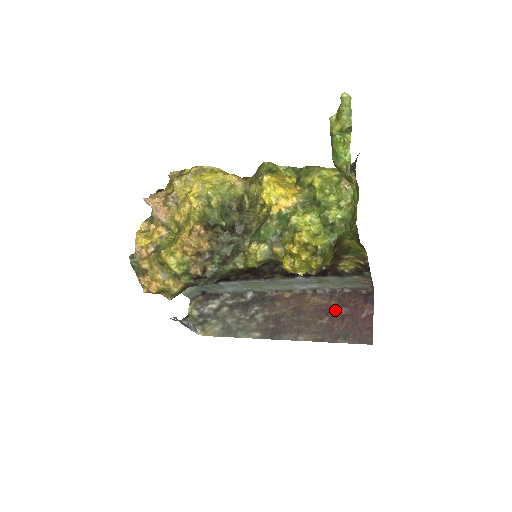
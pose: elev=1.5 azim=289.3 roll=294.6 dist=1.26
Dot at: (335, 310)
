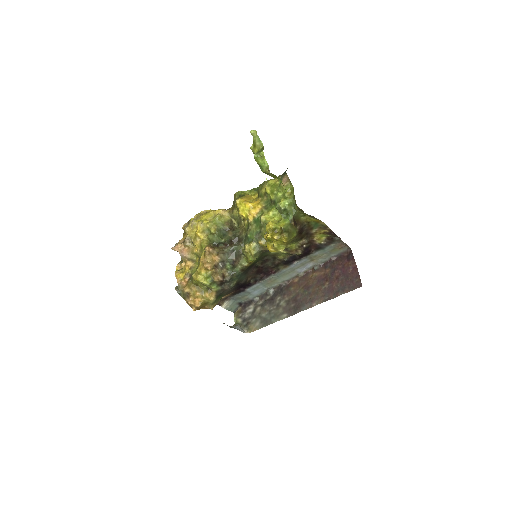
Dot at: (331, 275)
